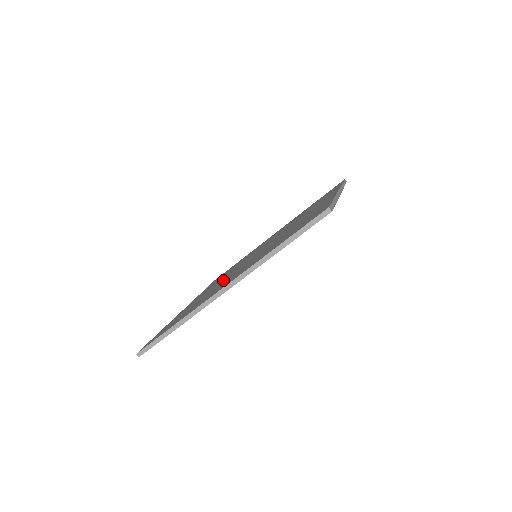
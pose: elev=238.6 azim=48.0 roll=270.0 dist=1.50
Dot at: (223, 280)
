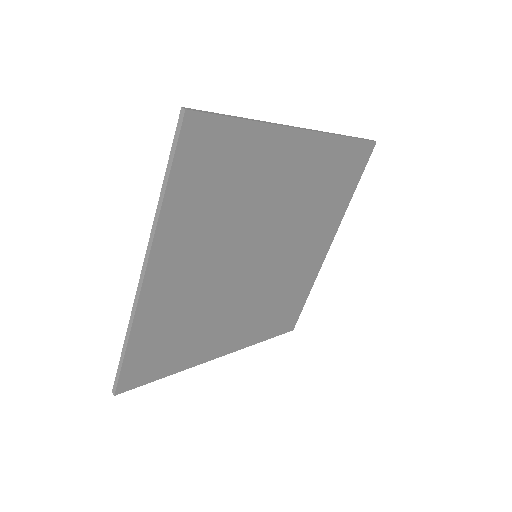
Dot at: occluded
